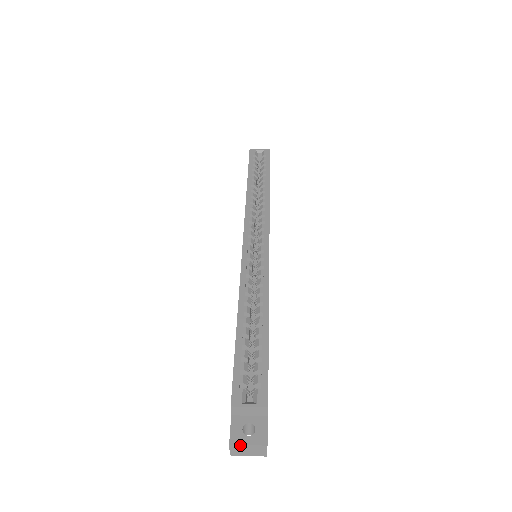
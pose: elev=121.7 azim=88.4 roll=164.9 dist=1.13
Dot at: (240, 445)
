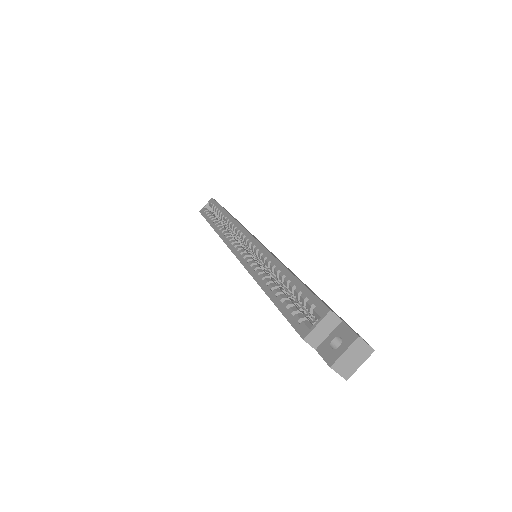
Dot at: (339, 359)
